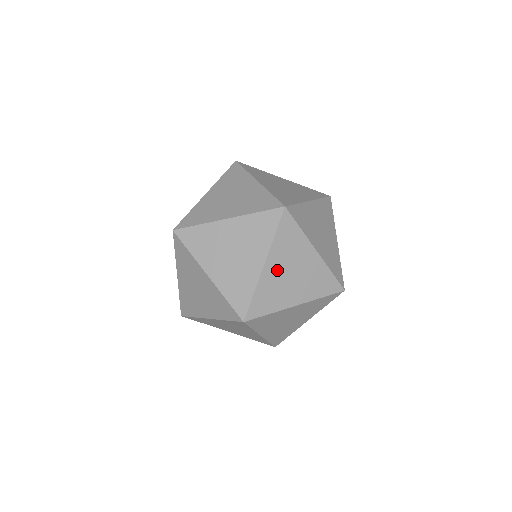
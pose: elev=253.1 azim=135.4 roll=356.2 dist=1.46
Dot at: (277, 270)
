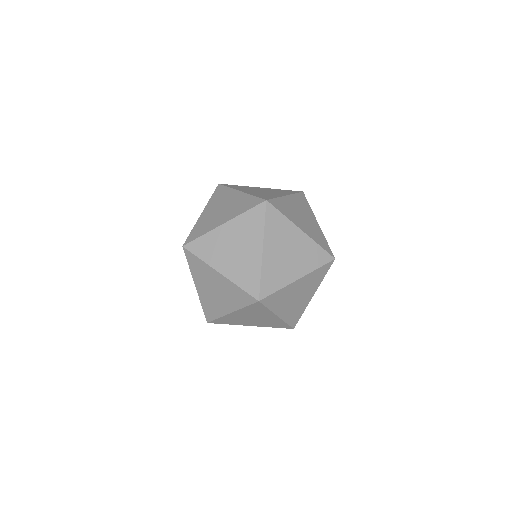
Dot at: (228, 235)
